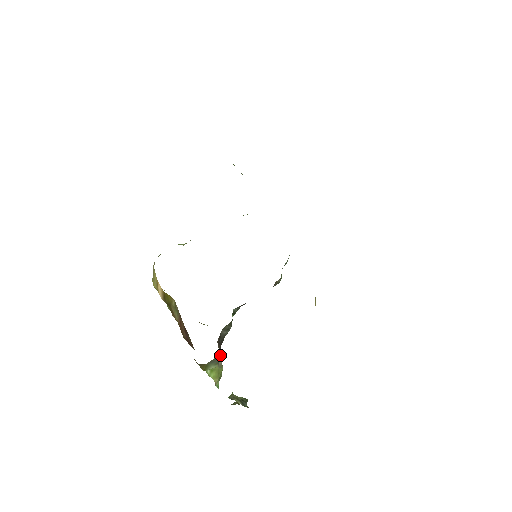
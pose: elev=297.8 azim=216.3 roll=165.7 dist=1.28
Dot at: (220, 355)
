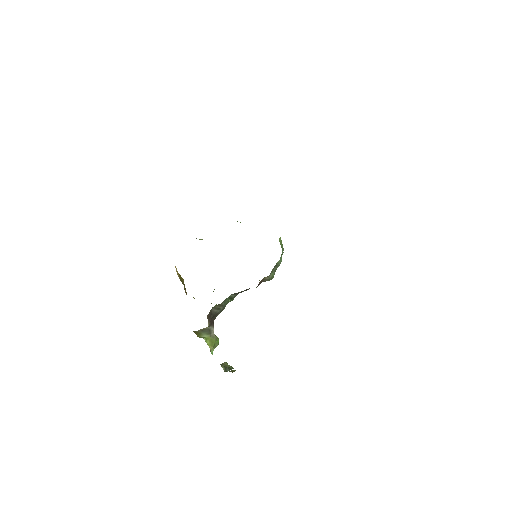
Dot at: (211, 328)
